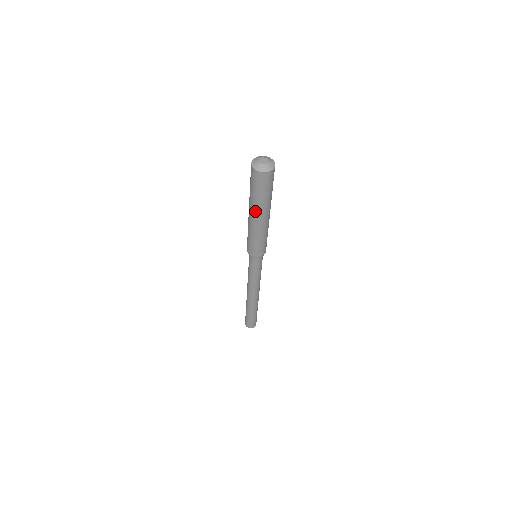
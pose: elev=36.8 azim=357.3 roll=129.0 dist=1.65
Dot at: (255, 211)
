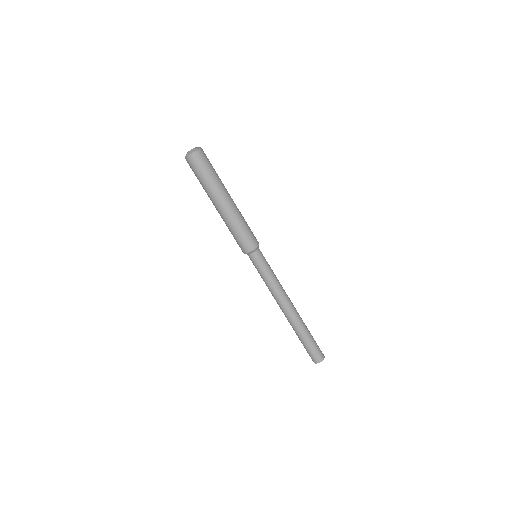
Dot at: (212, 198)
